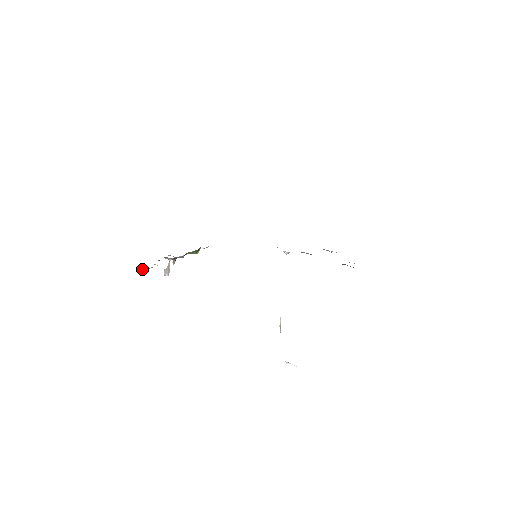
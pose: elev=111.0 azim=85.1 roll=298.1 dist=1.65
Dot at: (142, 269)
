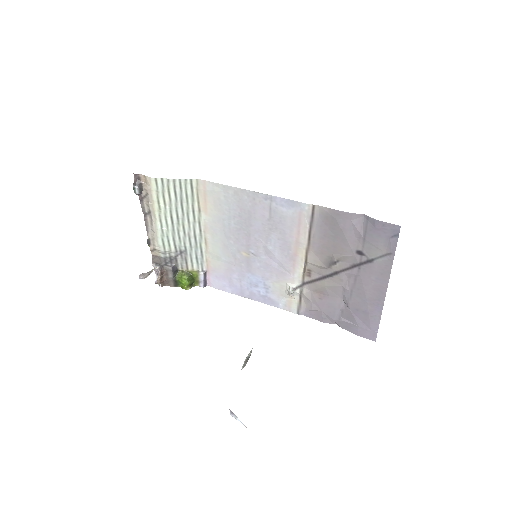
Dot at: (136, 179)
